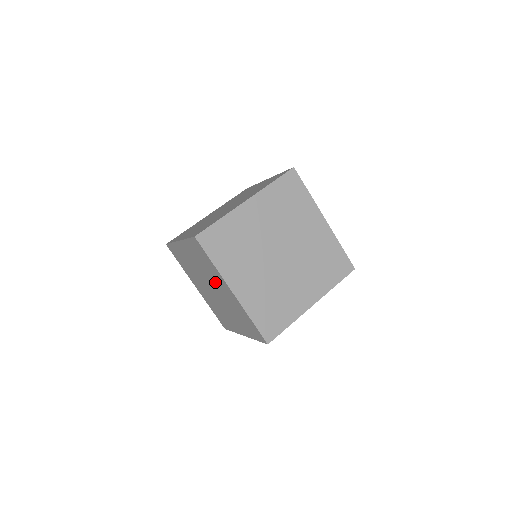
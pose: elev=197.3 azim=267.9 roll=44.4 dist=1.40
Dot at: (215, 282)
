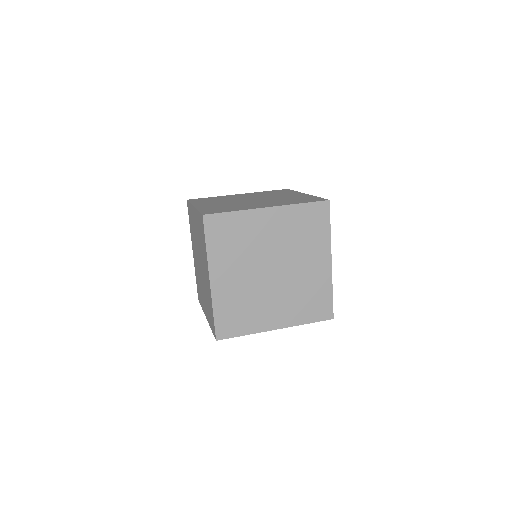
Dot at: occluded
